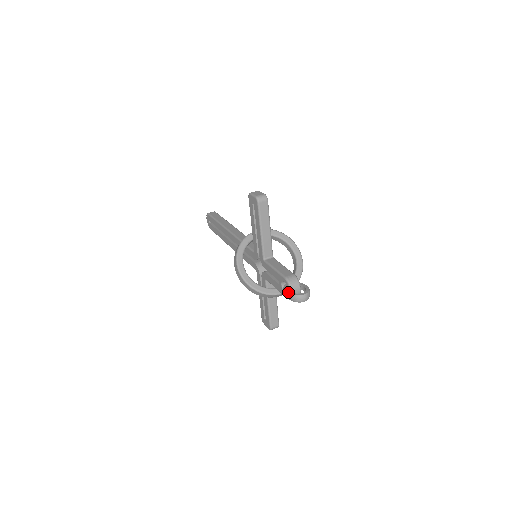
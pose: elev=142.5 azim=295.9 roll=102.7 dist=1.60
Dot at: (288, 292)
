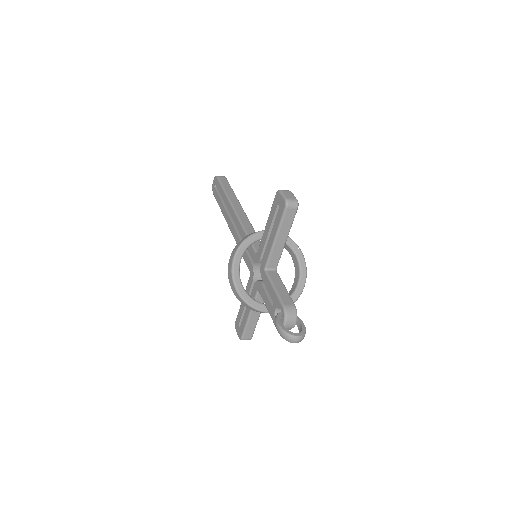
Dot at: (281, 325)
